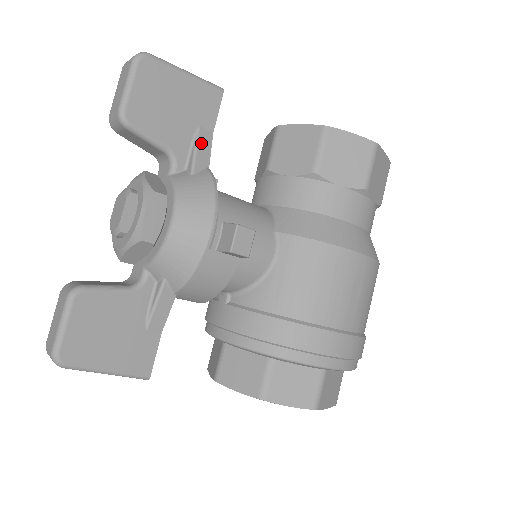
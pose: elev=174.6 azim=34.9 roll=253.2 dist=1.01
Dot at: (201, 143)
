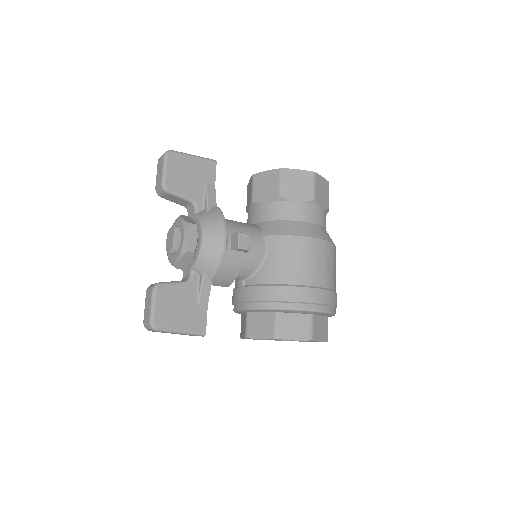
Dot at: (209, 193)
